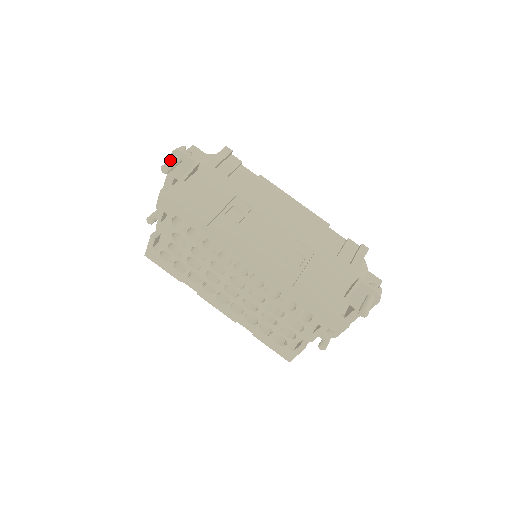
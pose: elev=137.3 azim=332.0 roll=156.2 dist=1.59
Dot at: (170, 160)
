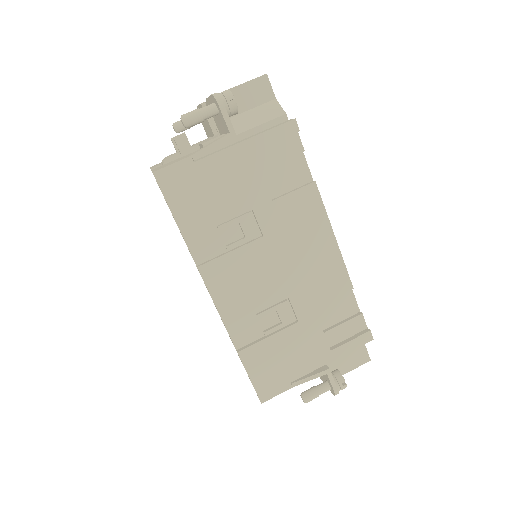
Dot at: (199, 111)
